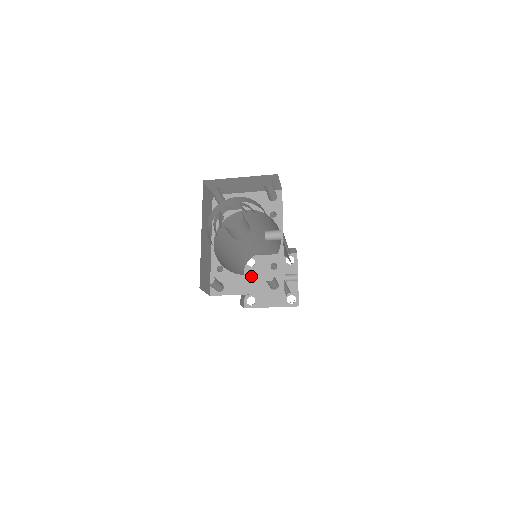
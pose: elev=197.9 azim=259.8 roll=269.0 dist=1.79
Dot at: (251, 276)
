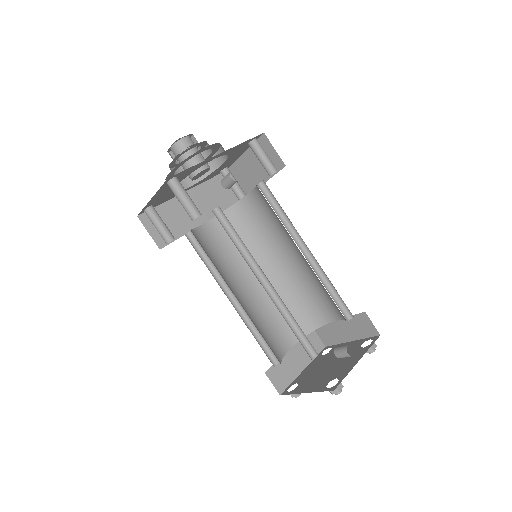
Dot at: occluded
